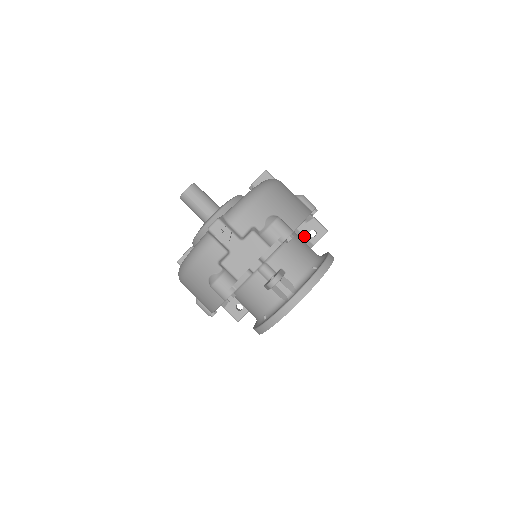
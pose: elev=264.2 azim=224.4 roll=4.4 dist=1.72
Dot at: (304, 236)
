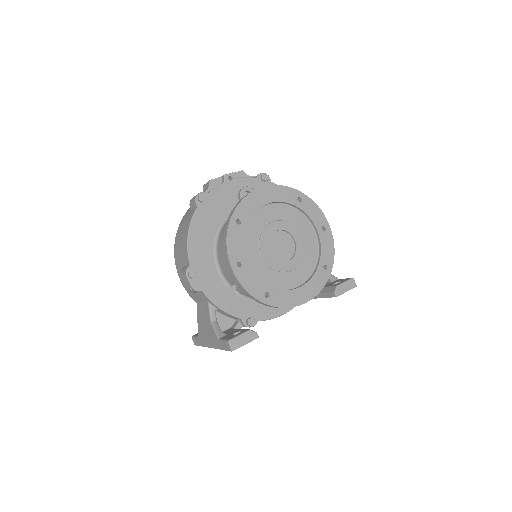
Dot at: (327, 287)
